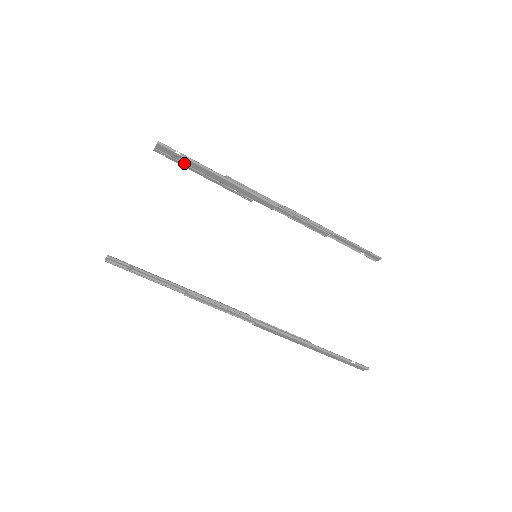
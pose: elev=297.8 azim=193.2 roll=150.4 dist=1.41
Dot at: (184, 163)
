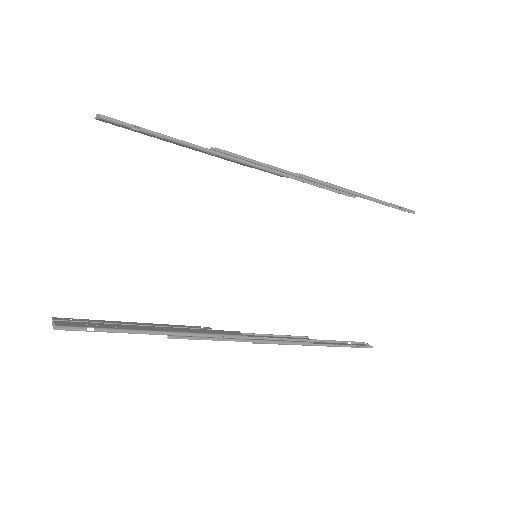
Dot at: occluded
